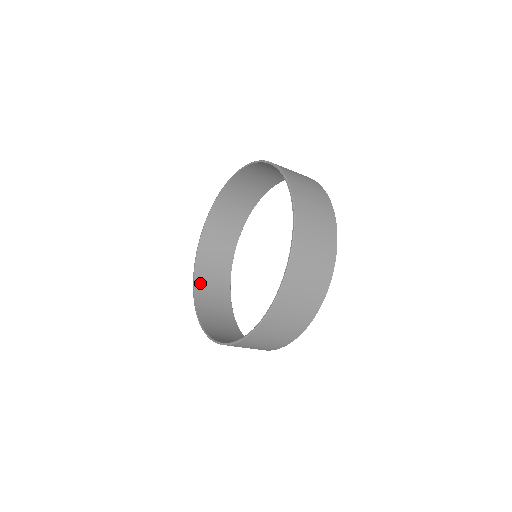
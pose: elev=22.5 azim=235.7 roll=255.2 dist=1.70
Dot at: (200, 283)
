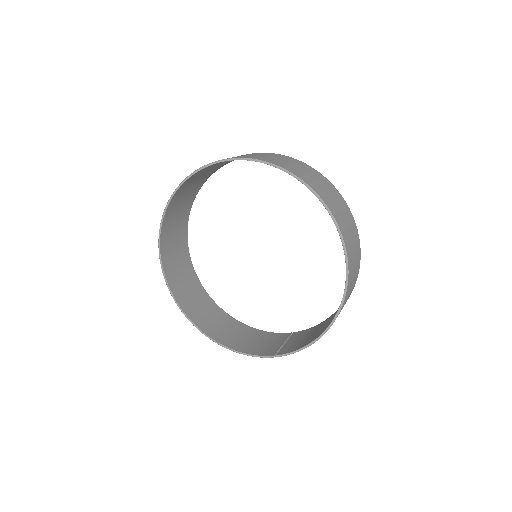
Dot at: (185, 304)
